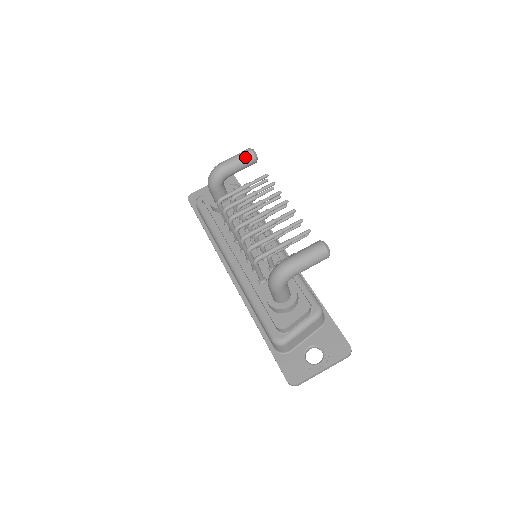
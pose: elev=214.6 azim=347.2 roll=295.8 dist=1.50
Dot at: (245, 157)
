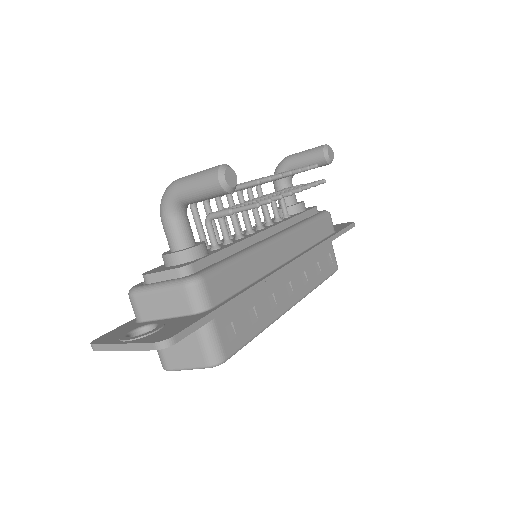
Dot at: (313, 149)
